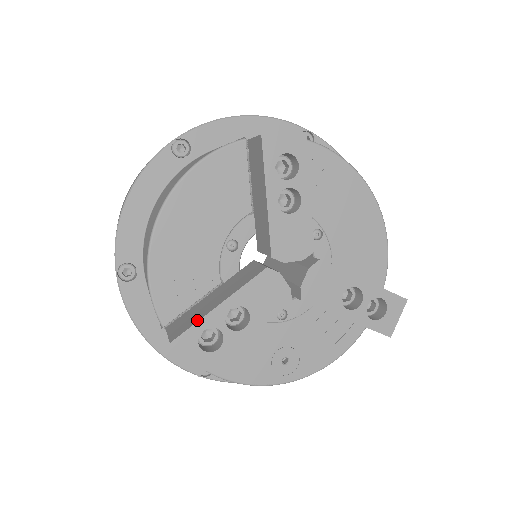
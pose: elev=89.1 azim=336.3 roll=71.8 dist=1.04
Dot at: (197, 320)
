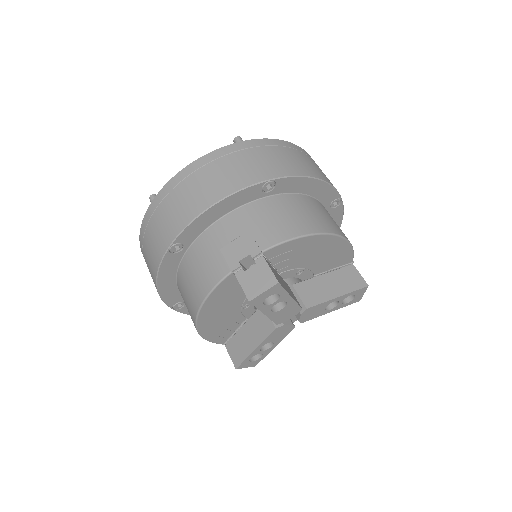
Dot at: (245, 357)
